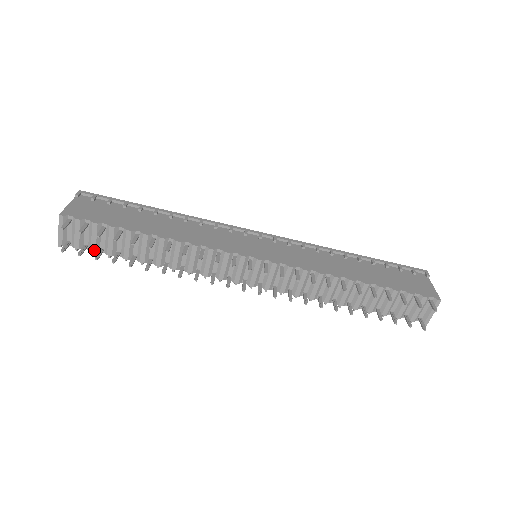
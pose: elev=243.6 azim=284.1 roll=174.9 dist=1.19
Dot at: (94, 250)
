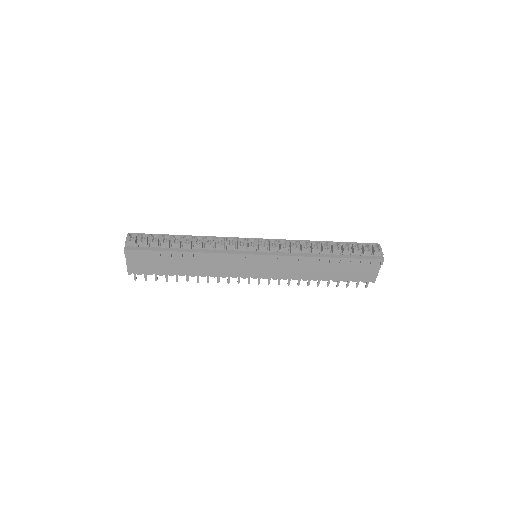
Dot at: occluded
